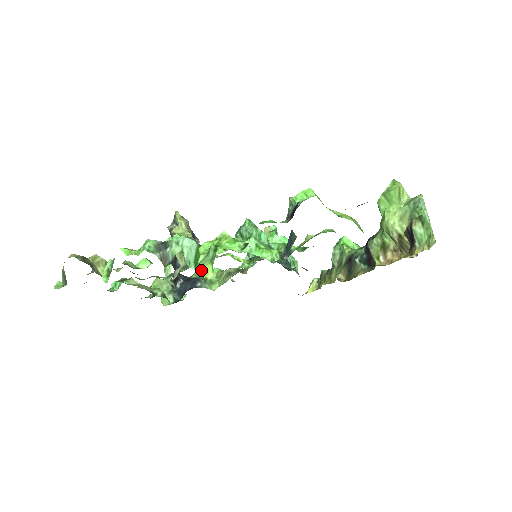
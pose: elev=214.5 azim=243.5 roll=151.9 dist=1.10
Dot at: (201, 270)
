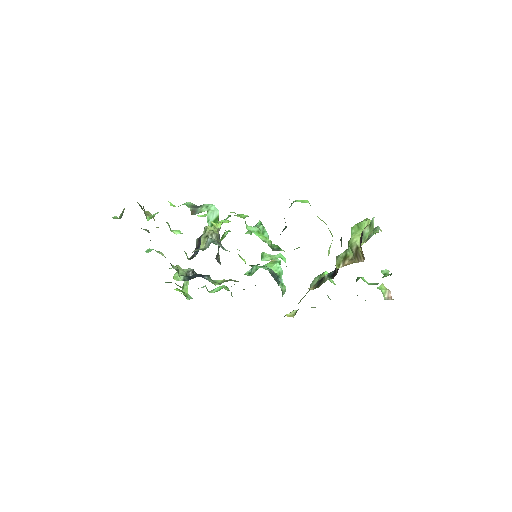
Dot at: (214, 223)
